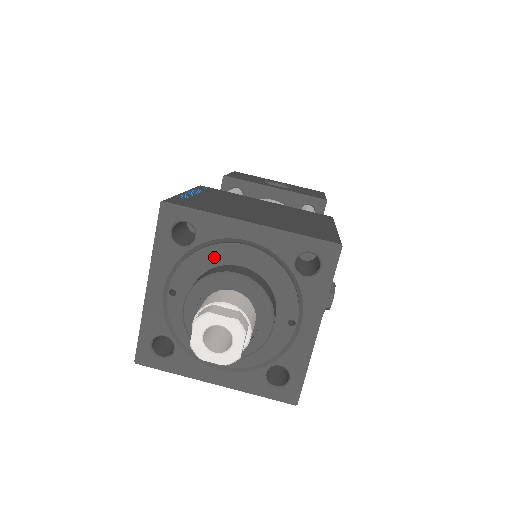
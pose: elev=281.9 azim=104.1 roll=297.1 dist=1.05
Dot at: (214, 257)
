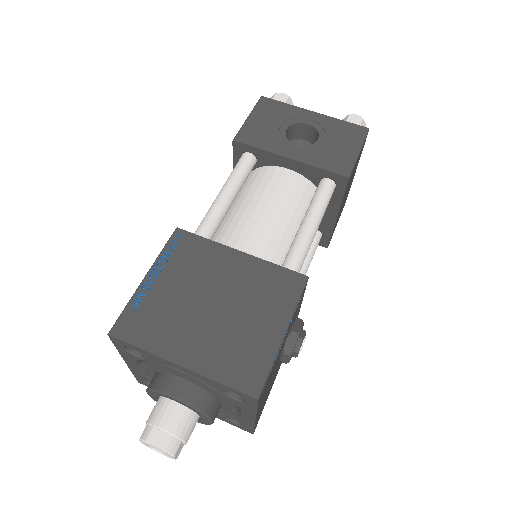
Dot at: (162, 368)
